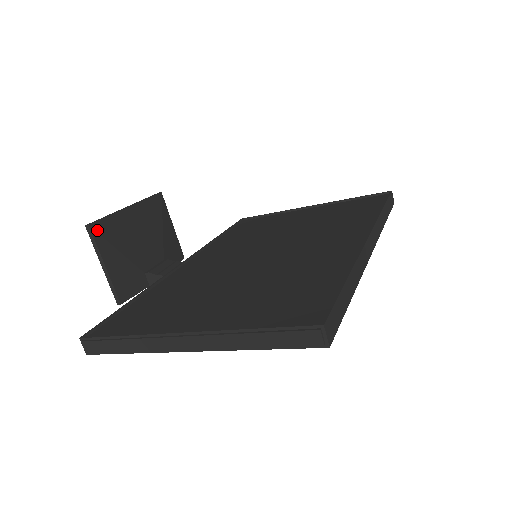
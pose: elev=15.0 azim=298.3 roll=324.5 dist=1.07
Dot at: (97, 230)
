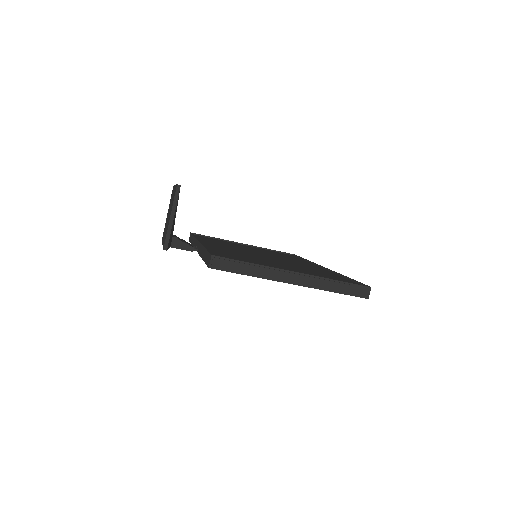
Dot at: (179, 191)
